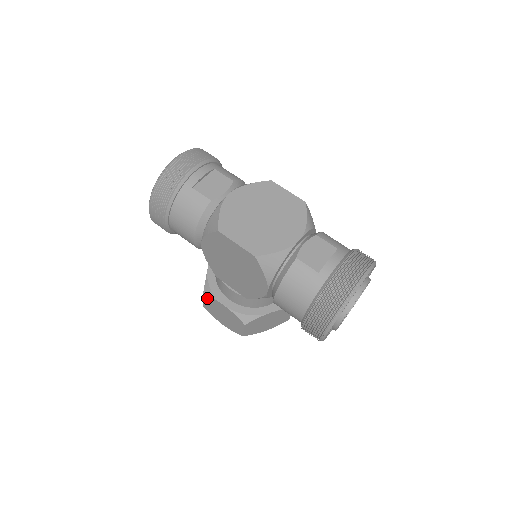
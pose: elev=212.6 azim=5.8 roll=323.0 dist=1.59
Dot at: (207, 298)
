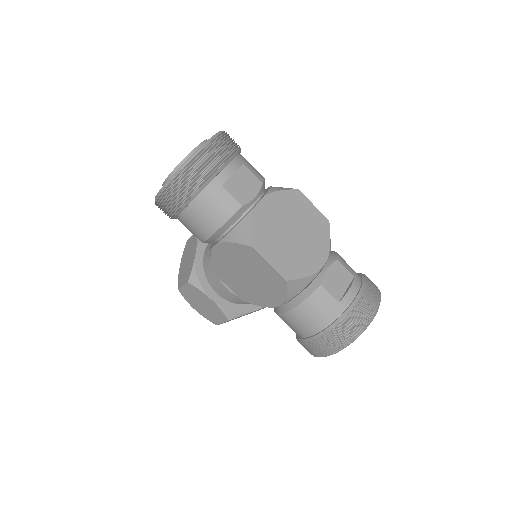
Dot at: (191, 287)
